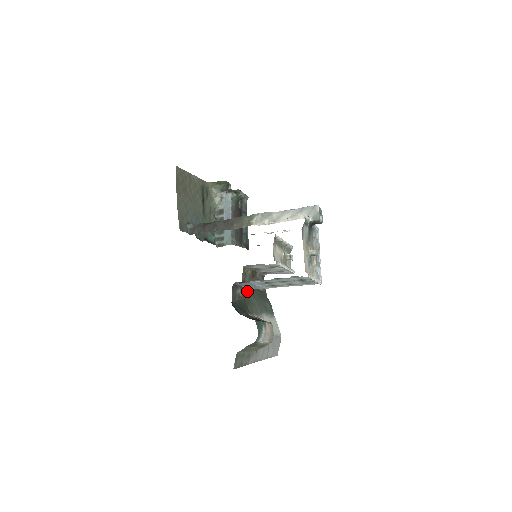
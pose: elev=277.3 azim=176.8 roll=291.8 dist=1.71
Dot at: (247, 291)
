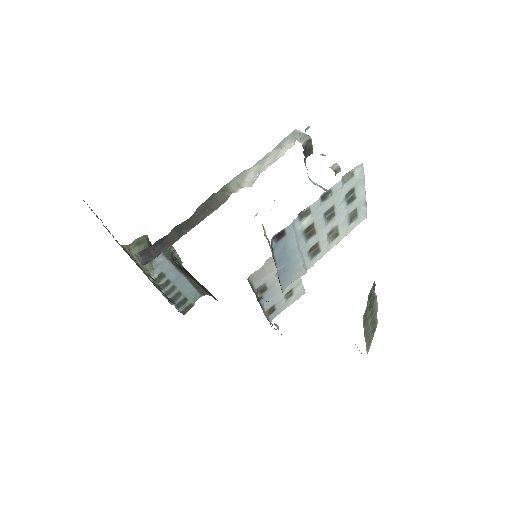
Dot at: occluded
